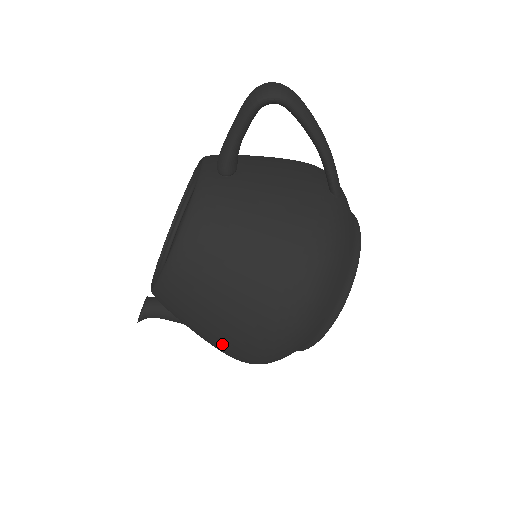
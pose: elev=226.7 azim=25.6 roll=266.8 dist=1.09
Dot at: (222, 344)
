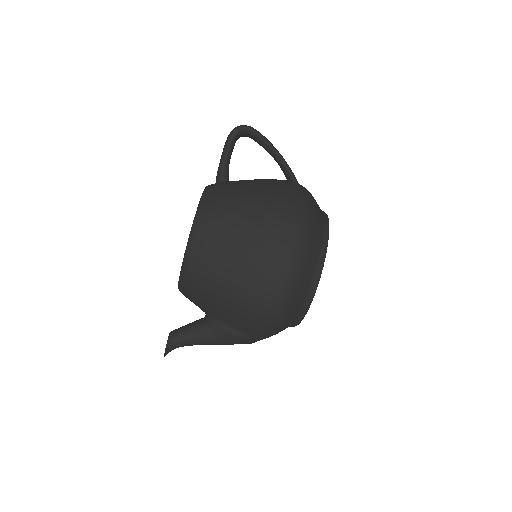
Dot at: (246, 277)
